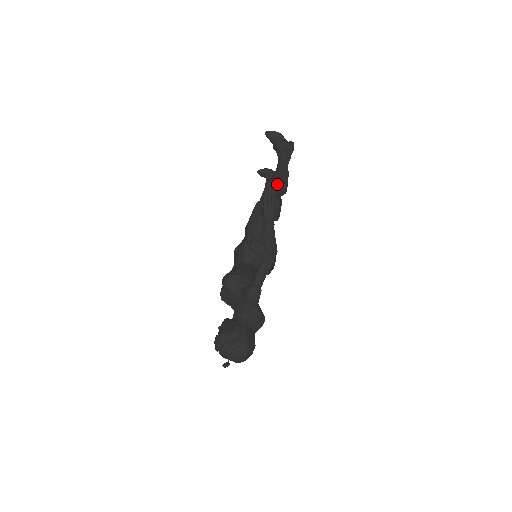
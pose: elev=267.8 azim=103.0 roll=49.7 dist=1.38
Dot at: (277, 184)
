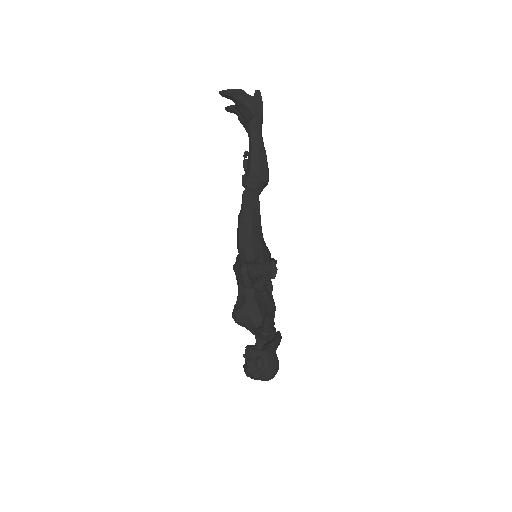
Dot at: (256, 184)
